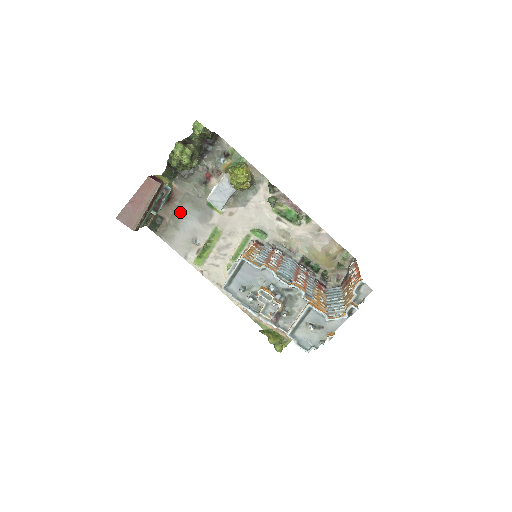
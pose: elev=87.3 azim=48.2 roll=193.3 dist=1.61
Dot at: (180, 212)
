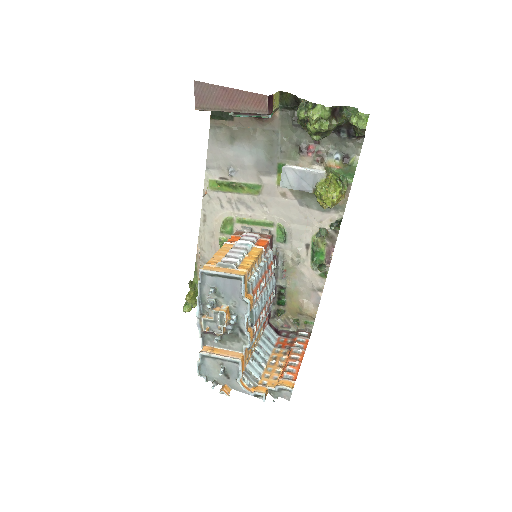
Dot at: (252, 136)
